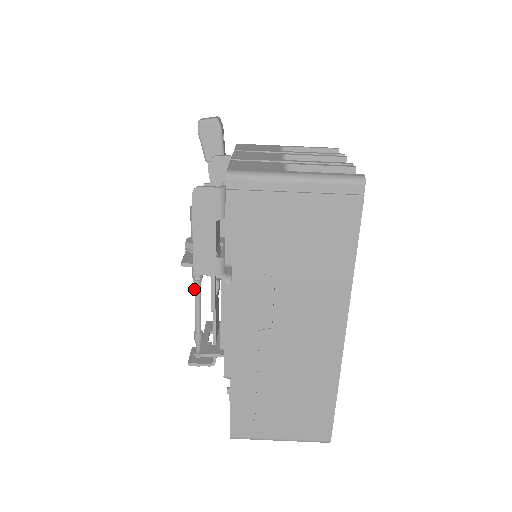
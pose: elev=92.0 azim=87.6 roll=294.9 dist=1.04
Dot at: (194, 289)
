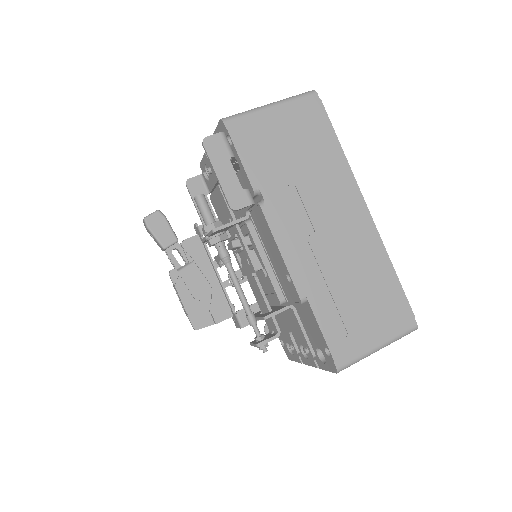
Dot at: (228, 271)
